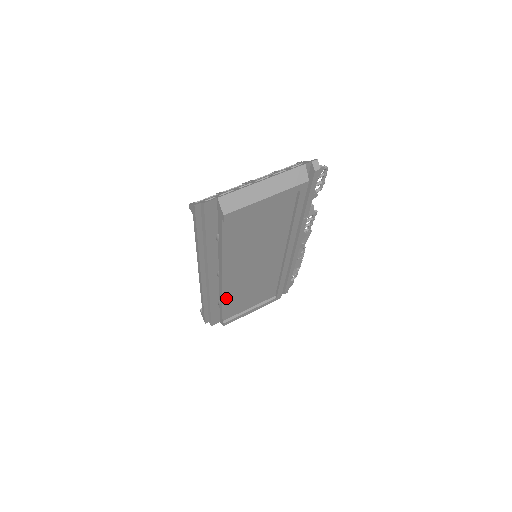
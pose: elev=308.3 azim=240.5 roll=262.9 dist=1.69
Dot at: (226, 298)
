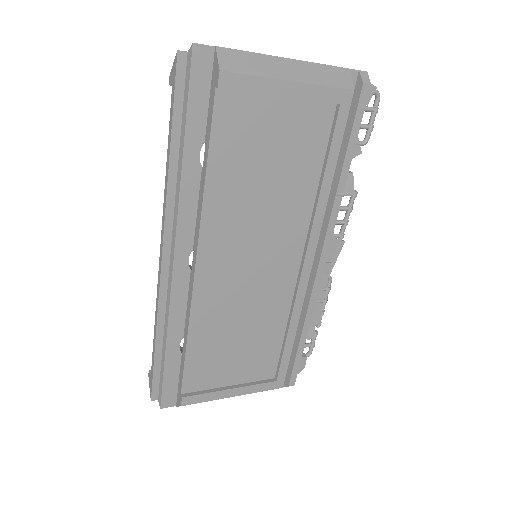
Dot at: (195, 327)
